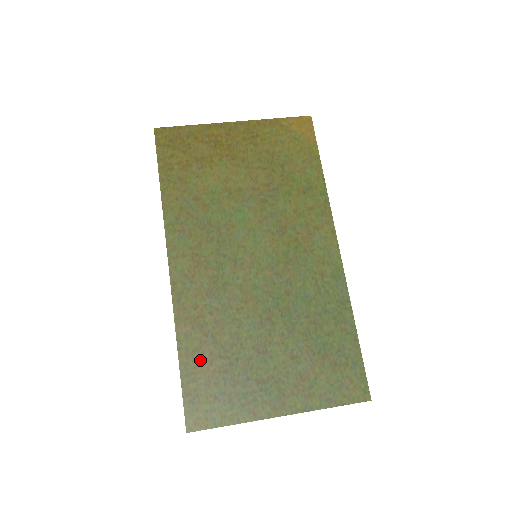
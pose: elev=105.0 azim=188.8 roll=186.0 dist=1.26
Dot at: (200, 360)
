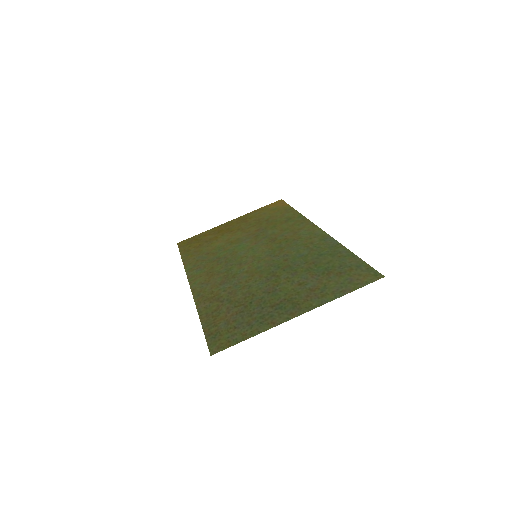
Dot at: (219, 314)
